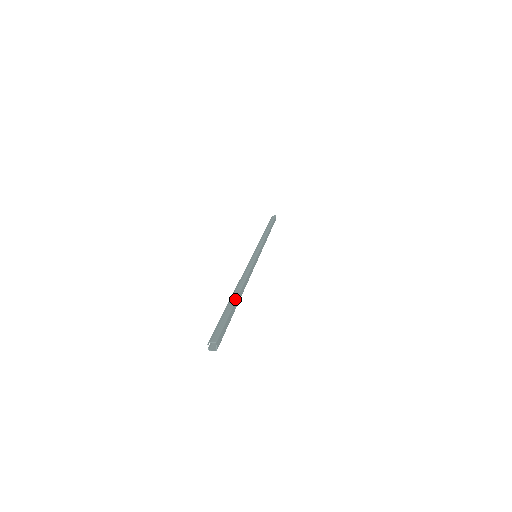
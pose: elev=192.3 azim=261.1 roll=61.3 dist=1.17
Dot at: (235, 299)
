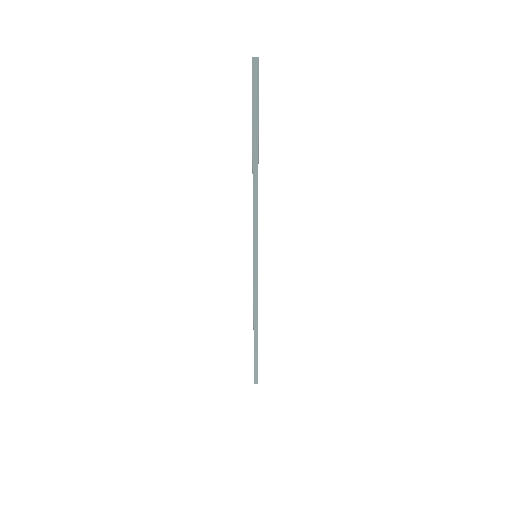
Dot at: (257, 345)
